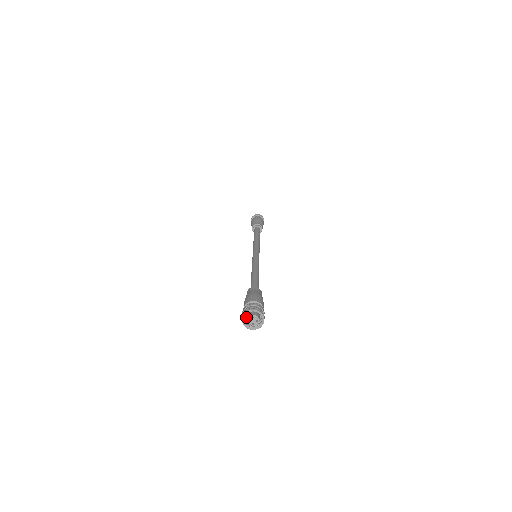
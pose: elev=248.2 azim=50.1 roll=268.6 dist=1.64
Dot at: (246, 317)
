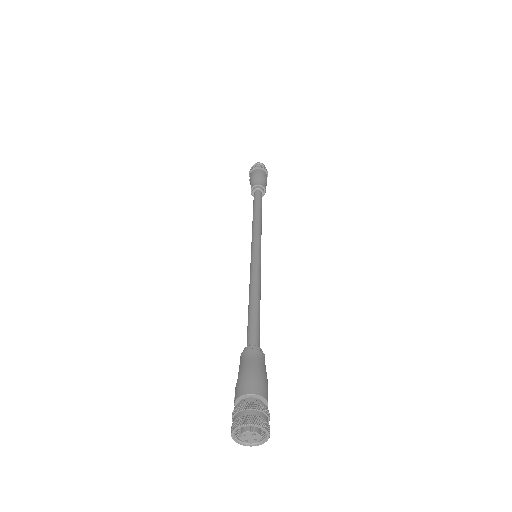
Dot at: occluded
